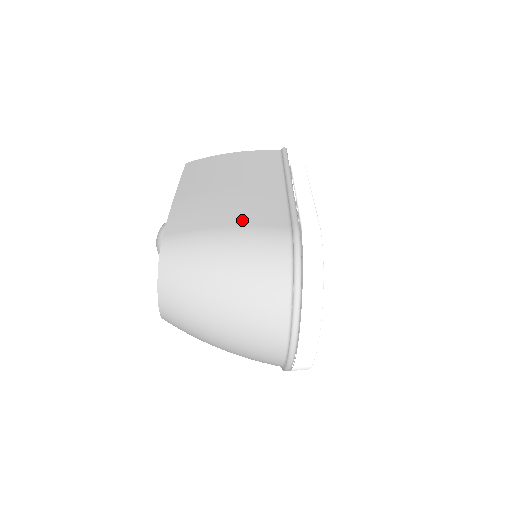
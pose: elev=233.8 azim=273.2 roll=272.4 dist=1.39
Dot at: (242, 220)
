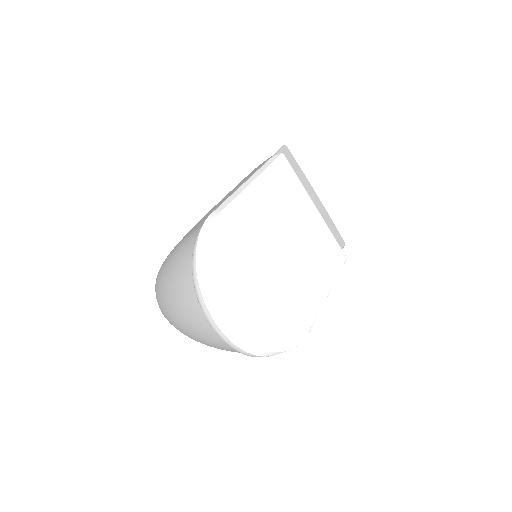
Dot at: occluded
